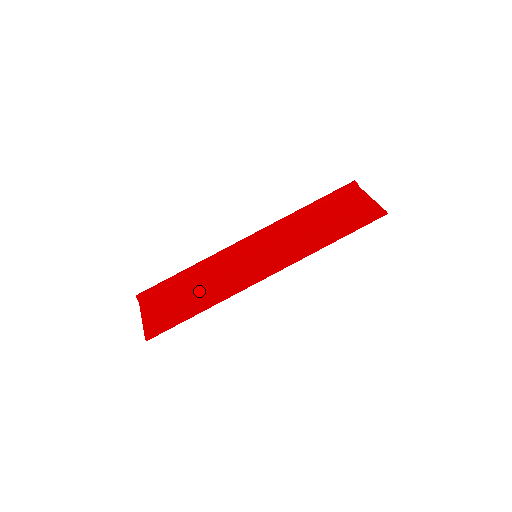
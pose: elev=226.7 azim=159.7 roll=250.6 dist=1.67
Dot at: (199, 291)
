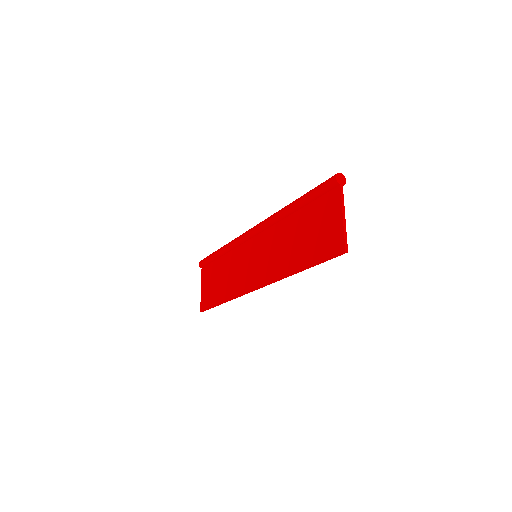
Dot at: (224, 280)
